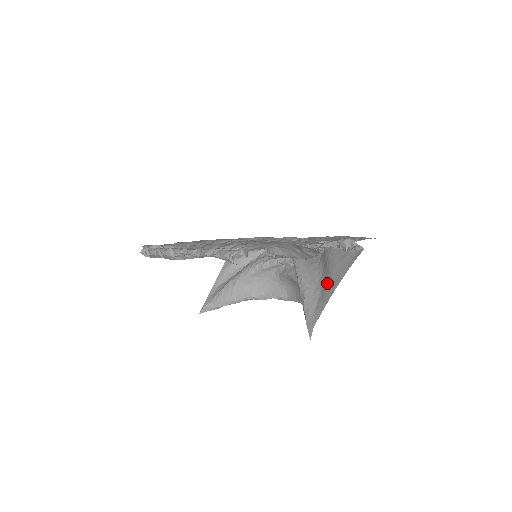
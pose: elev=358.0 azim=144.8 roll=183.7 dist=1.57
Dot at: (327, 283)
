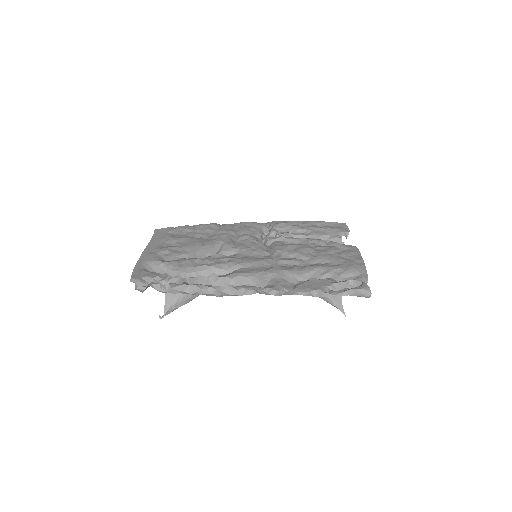
Dot at: occluded
